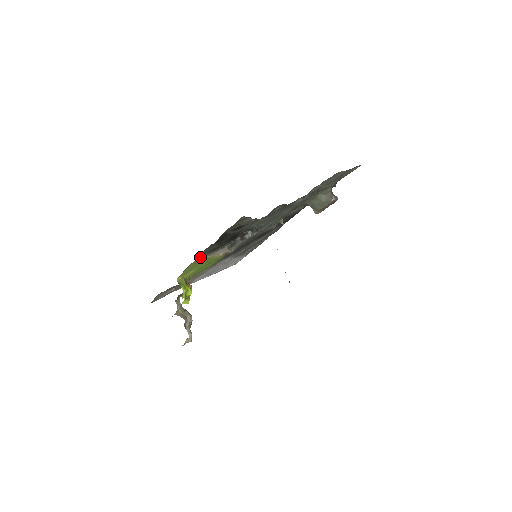
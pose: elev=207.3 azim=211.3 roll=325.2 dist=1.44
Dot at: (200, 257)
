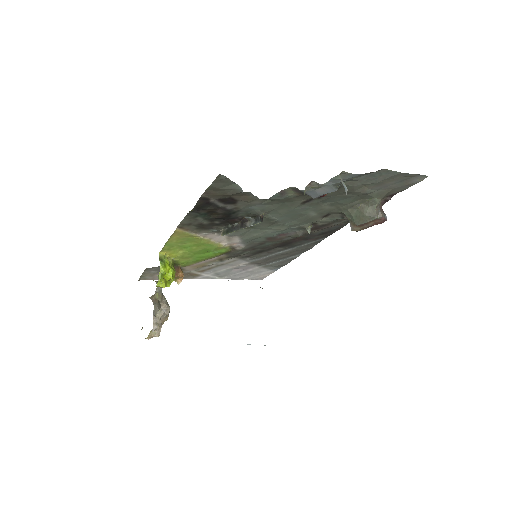
Dot at: (184, 230)
